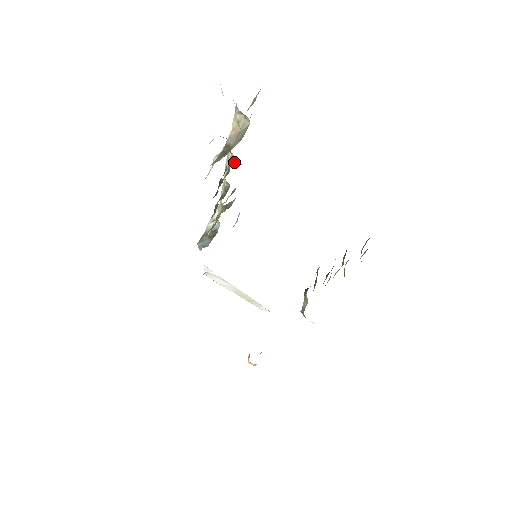
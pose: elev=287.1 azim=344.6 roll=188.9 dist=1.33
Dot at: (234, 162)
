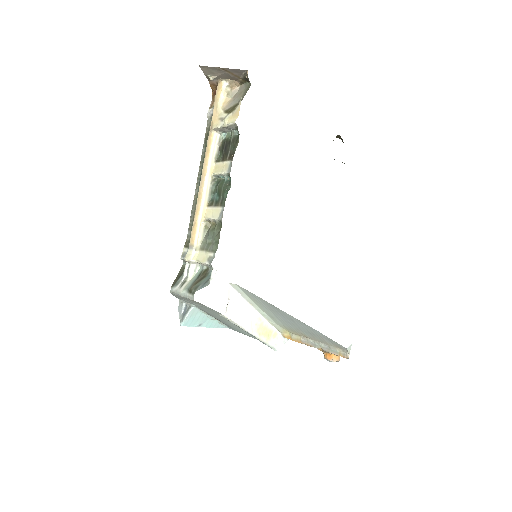
Dot at: occluded
